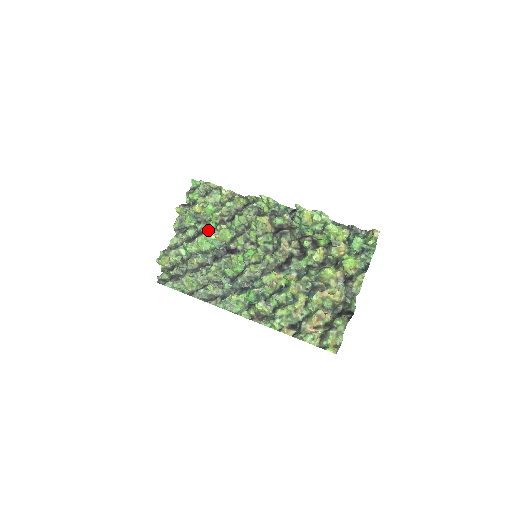
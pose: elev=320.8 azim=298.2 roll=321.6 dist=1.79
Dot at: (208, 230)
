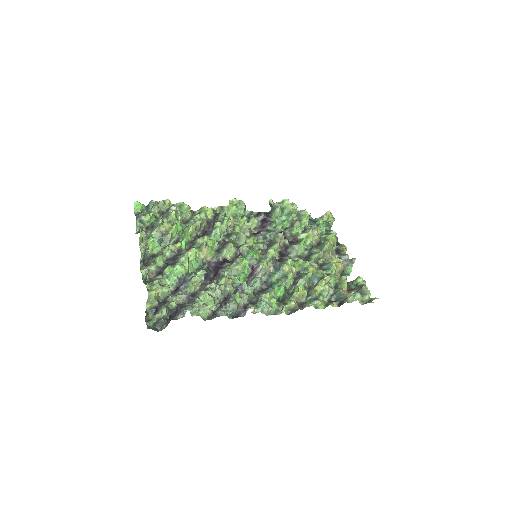
Dot at: (184, 250)
